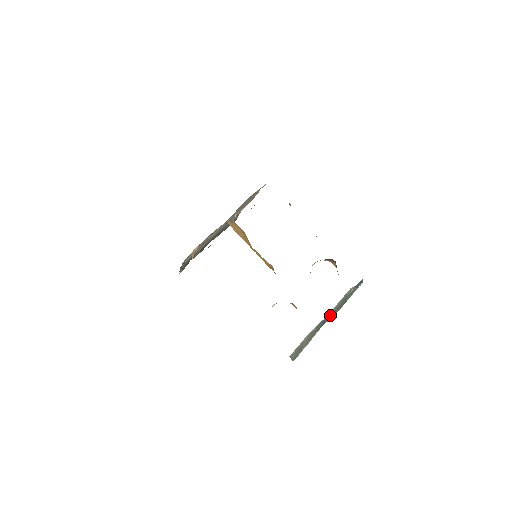
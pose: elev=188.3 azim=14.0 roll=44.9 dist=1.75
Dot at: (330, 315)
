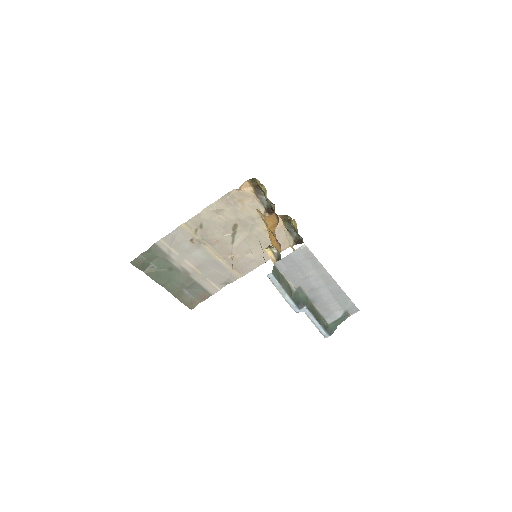
Dot at: (308, 303)
